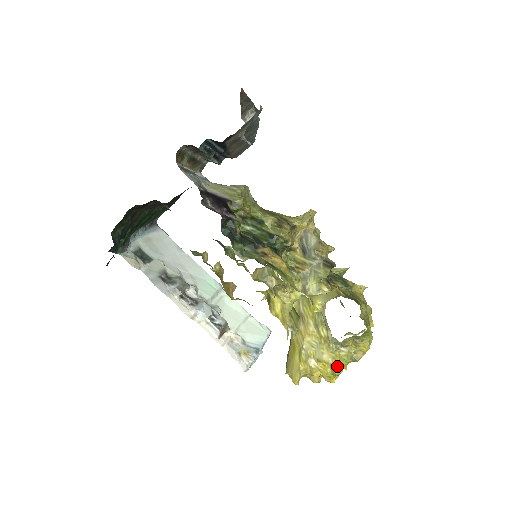
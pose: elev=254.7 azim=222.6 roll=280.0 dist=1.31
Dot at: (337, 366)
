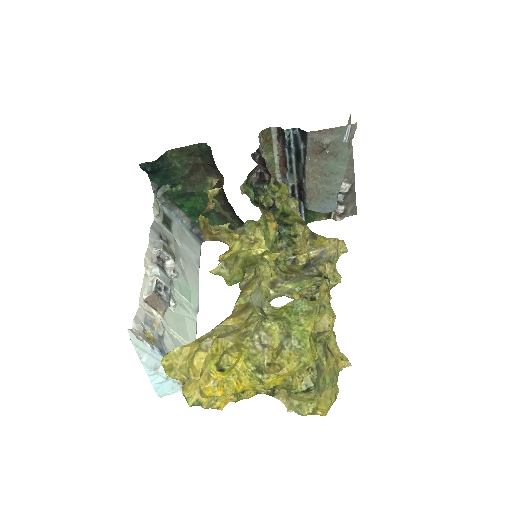
Dot at: (232, 352)
